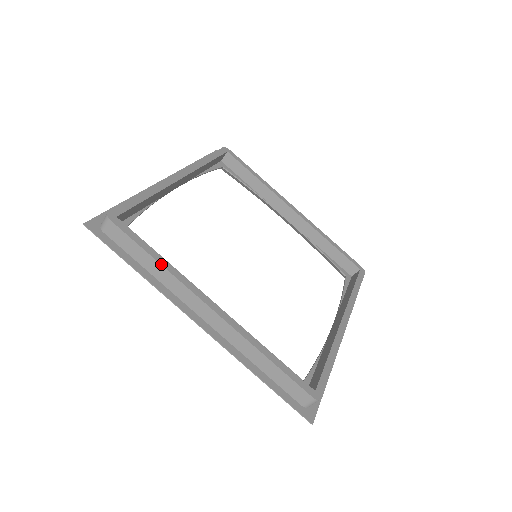
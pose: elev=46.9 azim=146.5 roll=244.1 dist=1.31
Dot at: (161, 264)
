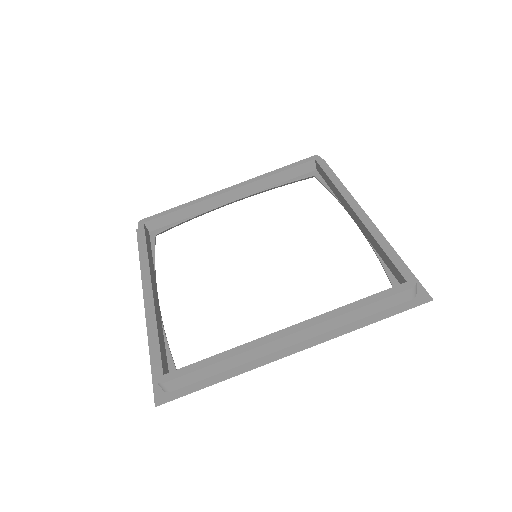
Dot at: (226, 359)
